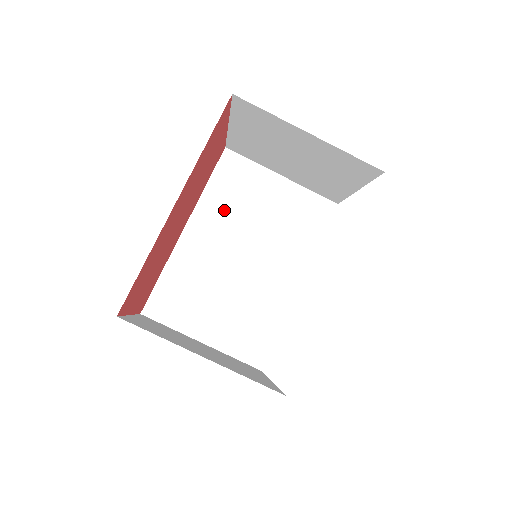
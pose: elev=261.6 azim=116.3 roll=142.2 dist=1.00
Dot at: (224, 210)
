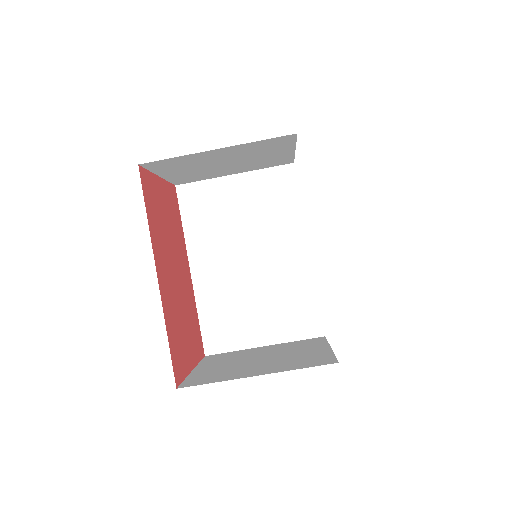
Dot at: (209, 235)
